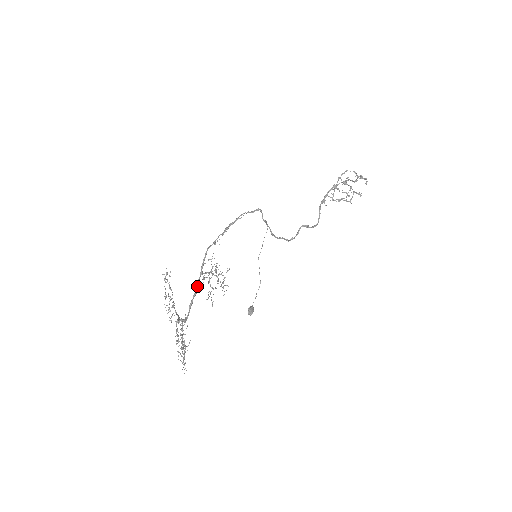
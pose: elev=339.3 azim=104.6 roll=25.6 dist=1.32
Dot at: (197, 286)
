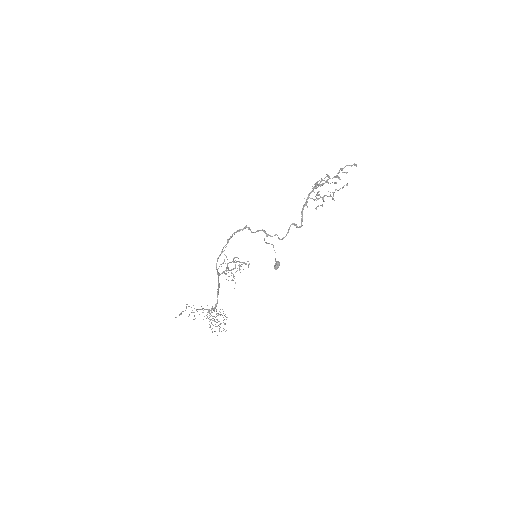
Dot at: (218, 283)
